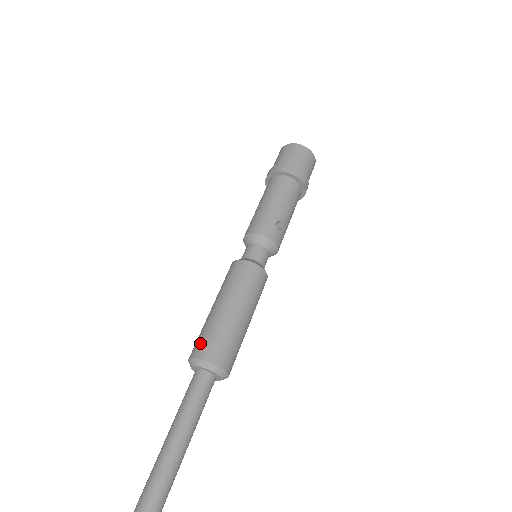
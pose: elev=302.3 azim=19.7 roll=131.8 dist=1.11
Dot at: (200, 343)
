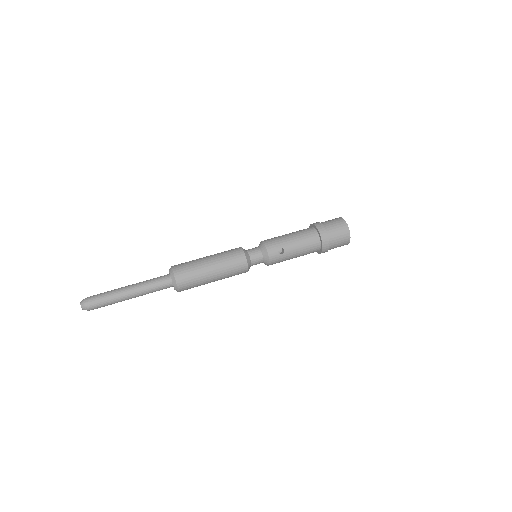
Dot at: (181, 264)
